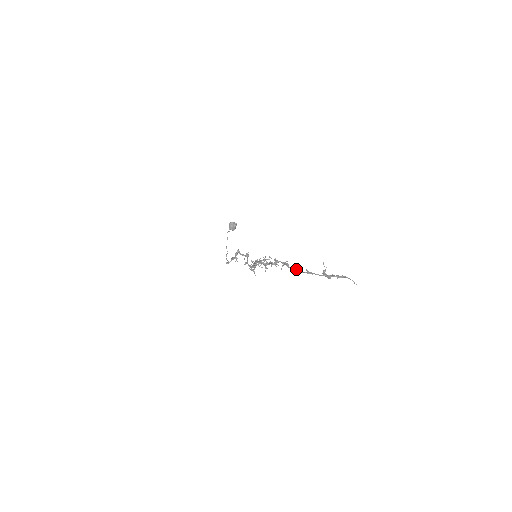
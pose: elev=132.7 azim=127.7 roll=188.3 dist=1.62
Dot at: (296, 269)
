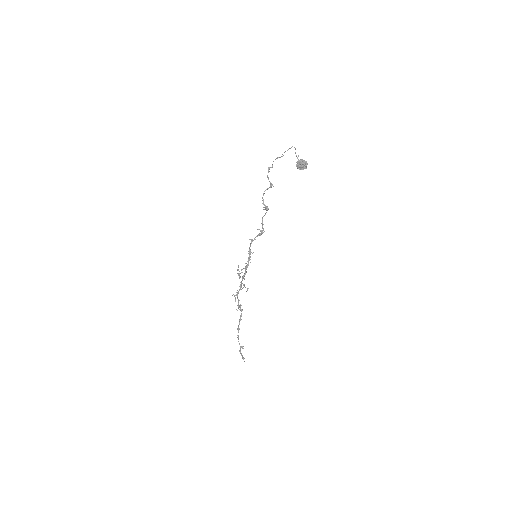
Dot at: occluded
